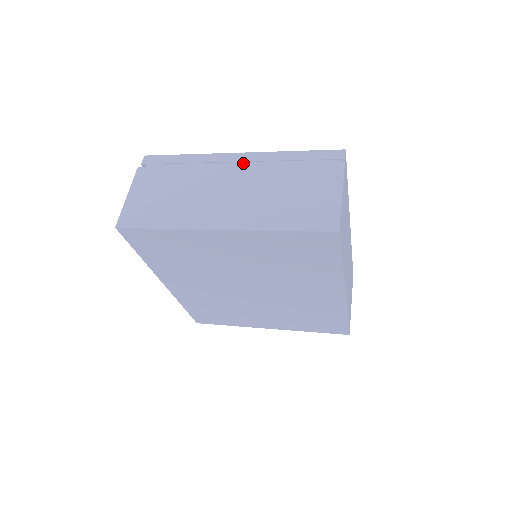
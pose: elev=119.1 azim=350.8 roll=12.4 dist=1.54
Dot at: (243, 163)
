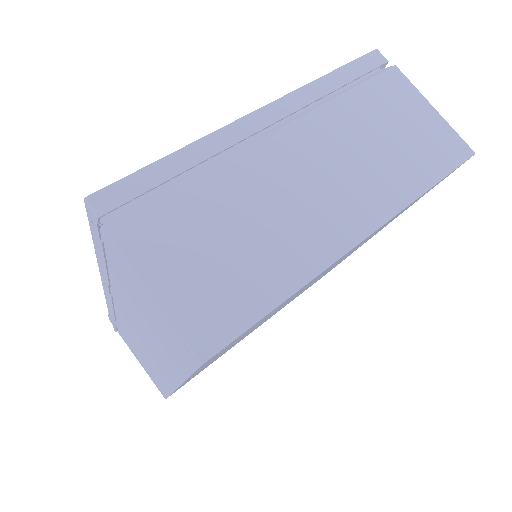
Dot at: (273, 124)
